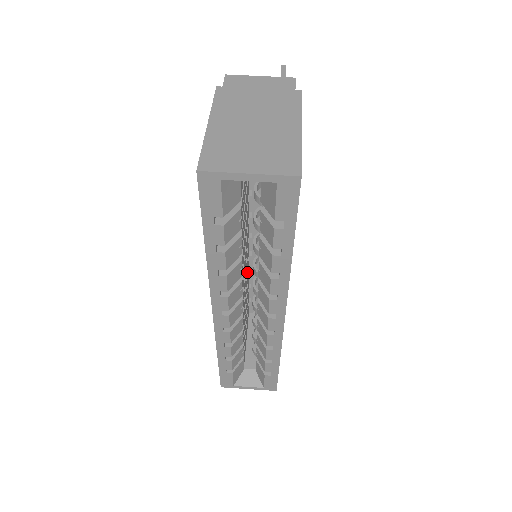
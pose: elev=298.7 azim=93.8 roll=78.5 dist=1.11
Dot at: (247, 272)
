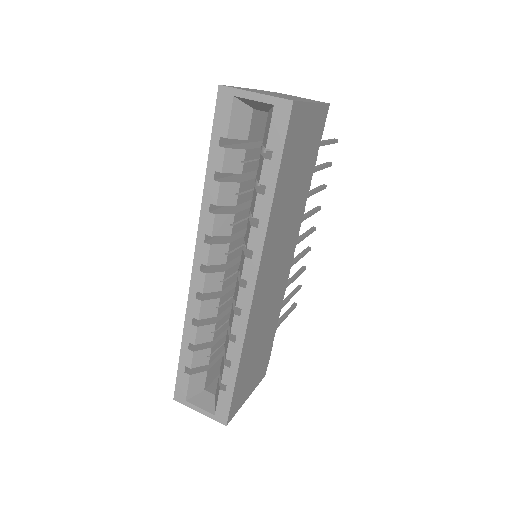
Dot at: occluded
